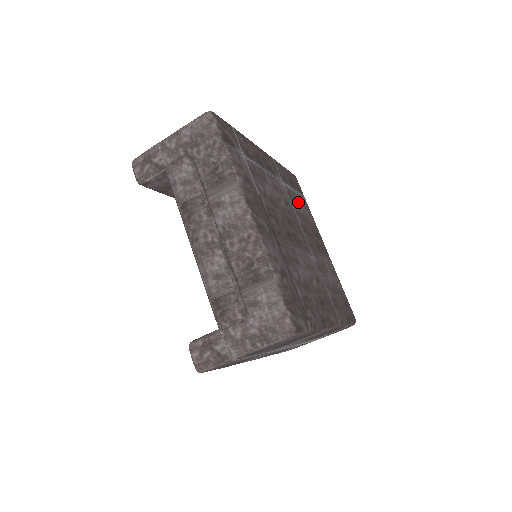
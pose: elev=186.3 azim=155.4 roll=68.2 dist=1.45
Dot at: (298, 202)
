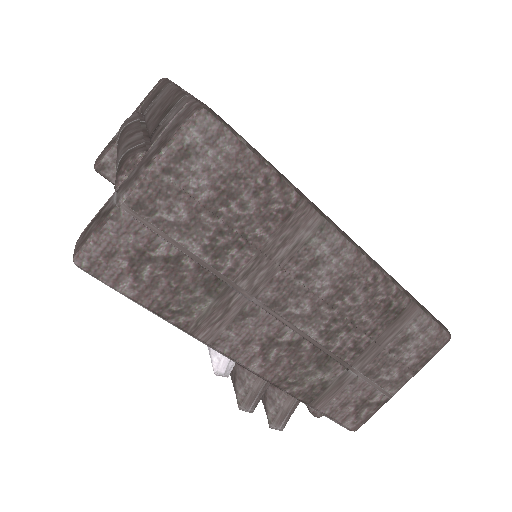
Dot at: occluded
